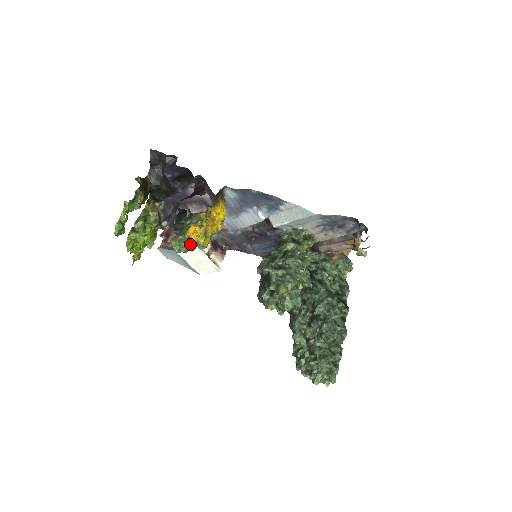
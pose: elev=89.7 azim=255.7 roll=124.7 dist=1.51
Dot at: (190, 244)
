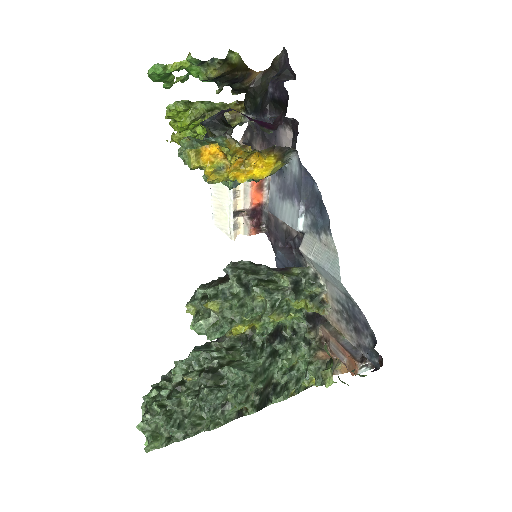
Dot at: (192, 157)
